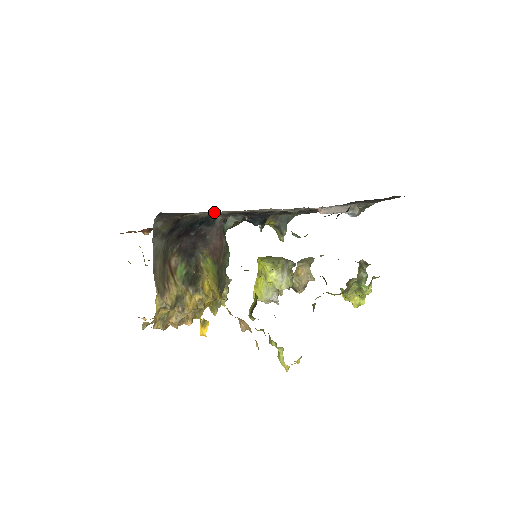
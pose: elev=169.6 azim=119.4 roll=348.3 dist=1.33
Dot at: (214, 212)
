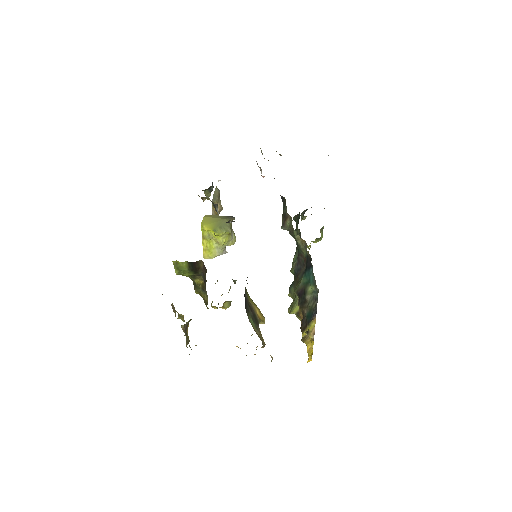
Dot at: occluded
